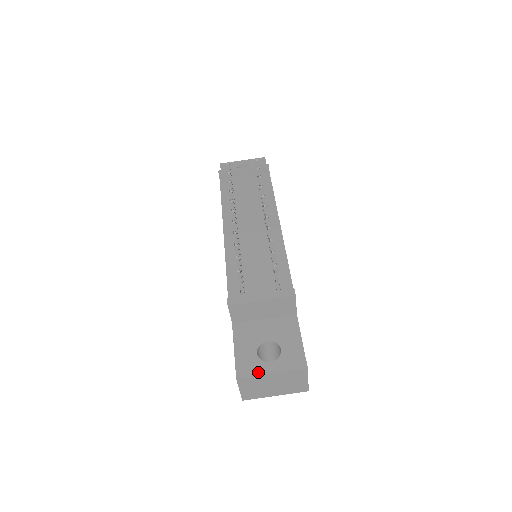
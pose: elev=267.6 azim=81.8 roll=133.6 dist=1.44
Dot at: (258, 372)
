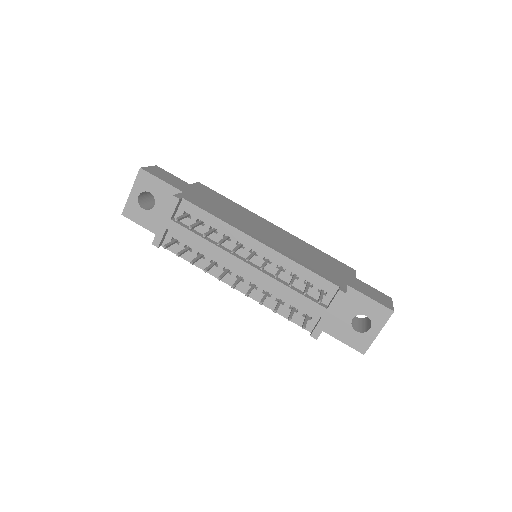
Dot at: (371, 341)
